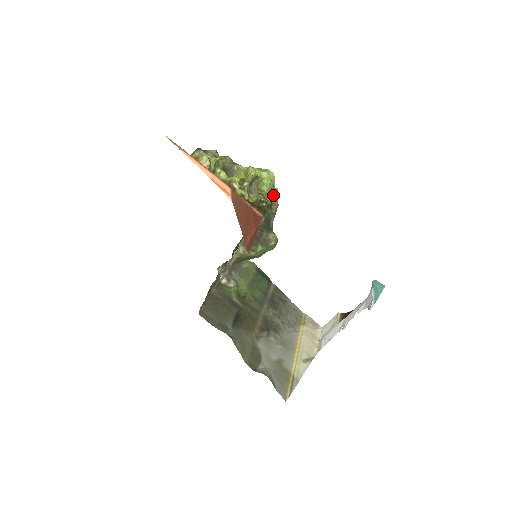
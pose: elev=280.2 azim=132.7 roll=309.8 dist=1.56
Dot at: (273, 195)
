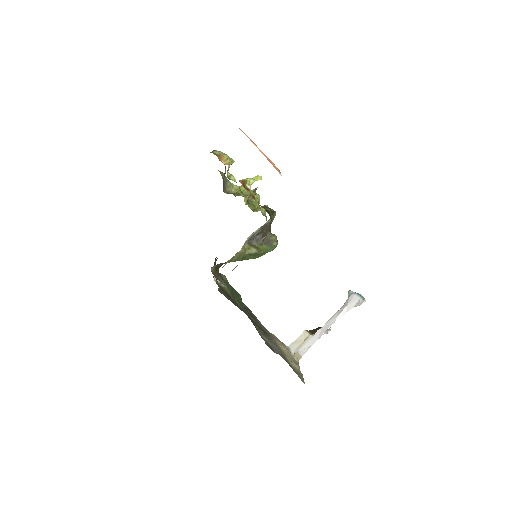
Dot at: occluded
